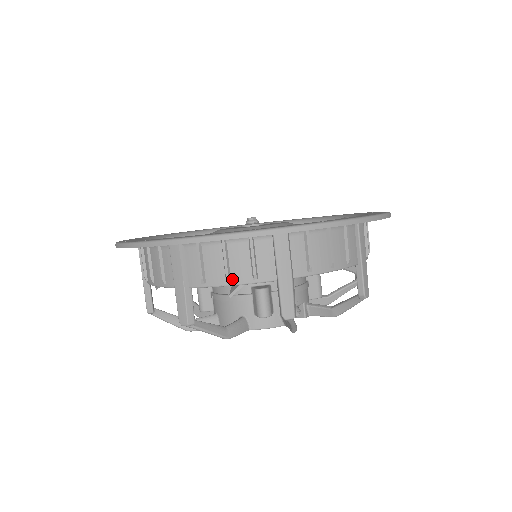
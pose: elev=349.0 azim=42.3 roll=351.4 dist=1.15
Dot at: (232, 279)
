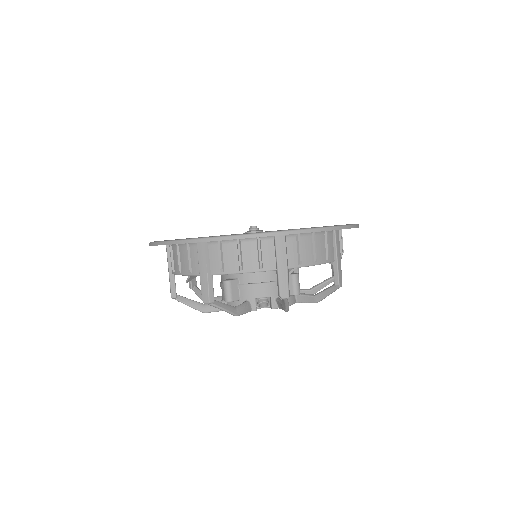
Dot at: (182, 271)
